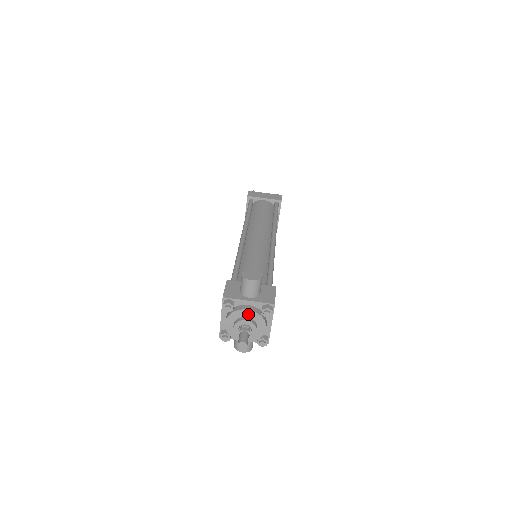
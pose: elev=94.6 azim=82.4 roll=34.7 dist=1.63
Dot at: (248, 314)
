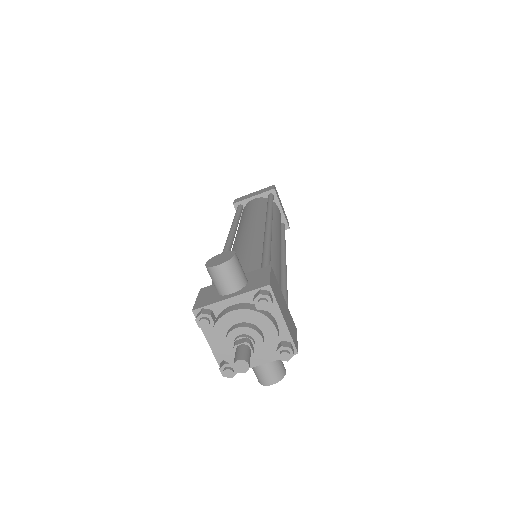
Dot at: (237, 318)
